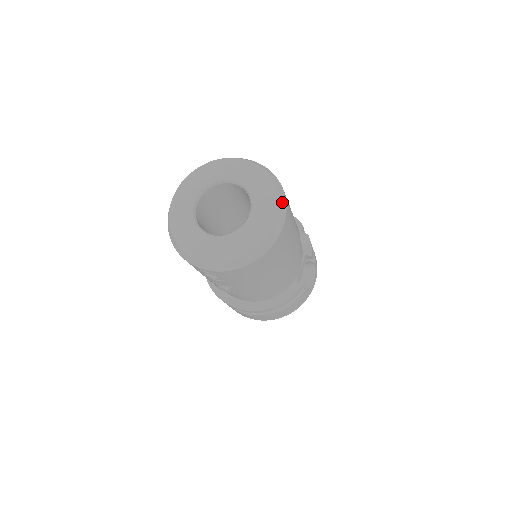
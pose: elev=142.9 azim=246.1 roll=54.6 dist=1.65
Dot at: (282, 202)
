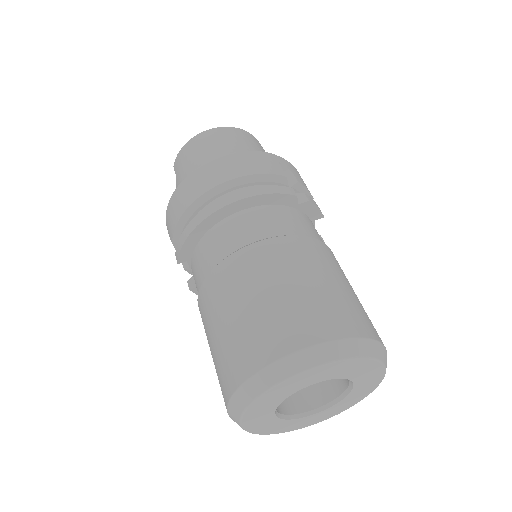
Dot at: (384, 355)
